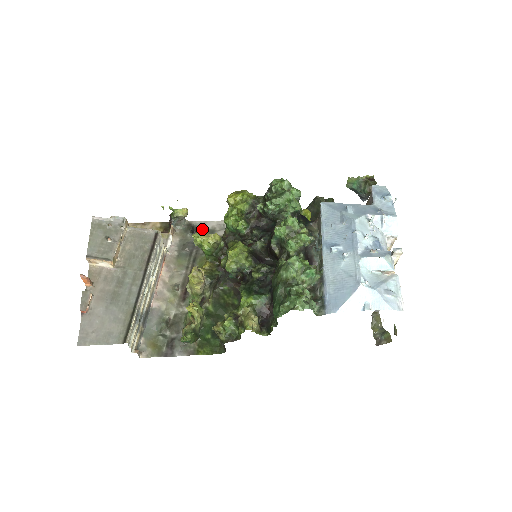
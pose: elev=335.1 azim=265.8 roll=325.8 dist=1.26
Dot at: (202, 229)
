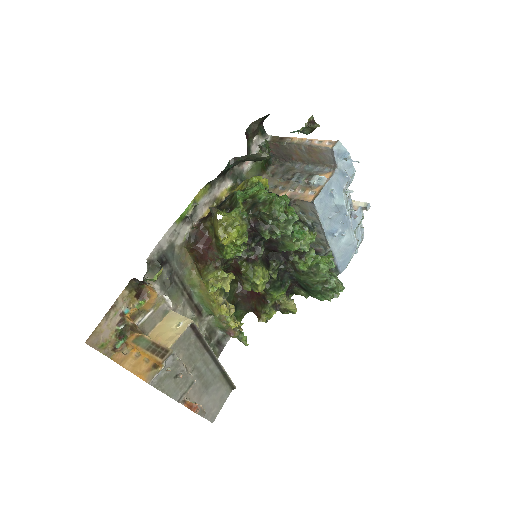
Dot at: (220, 284)
